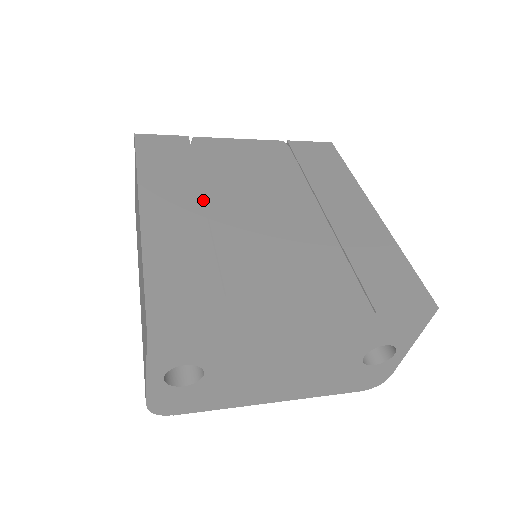
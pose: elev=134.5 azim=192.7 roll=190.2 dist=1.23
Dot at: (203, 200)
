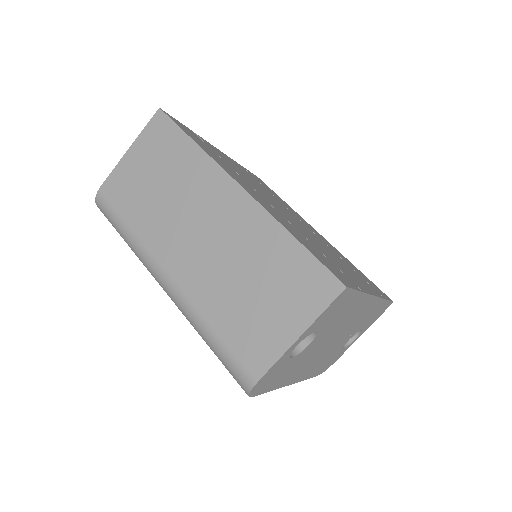
Dot at: (258, 193)
